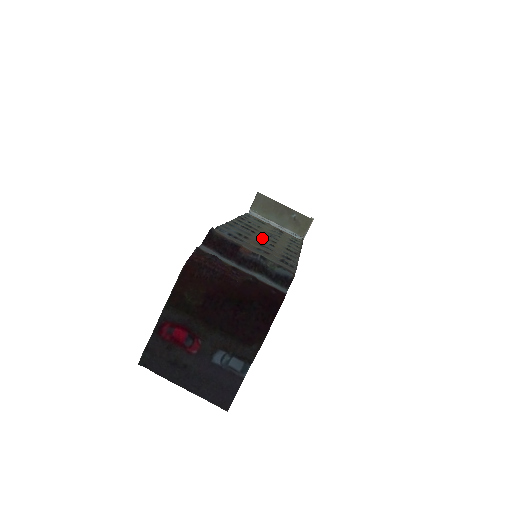
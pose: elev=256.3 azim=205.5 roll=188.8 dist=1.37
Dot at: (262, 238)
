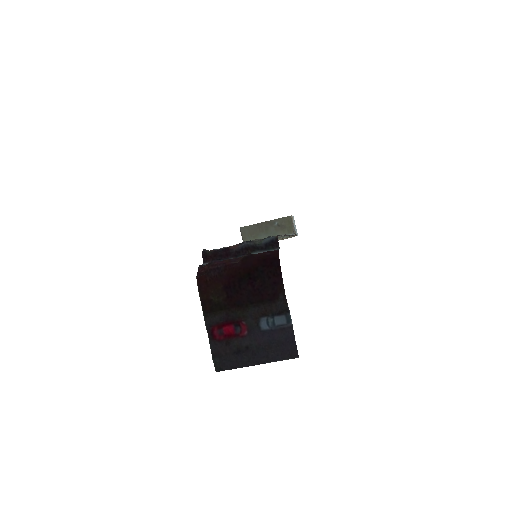
Dot at: occluded
